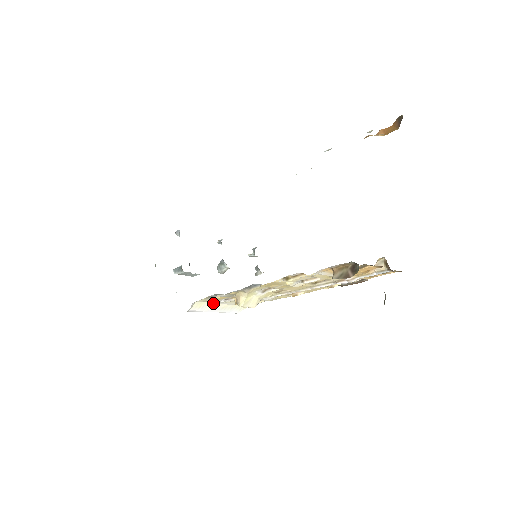
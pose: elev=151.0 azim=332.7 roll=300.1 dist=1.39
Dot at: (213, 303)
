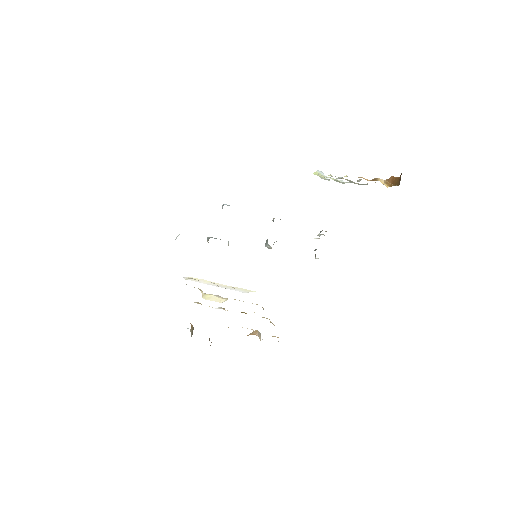
Dot at: (210, 281)
